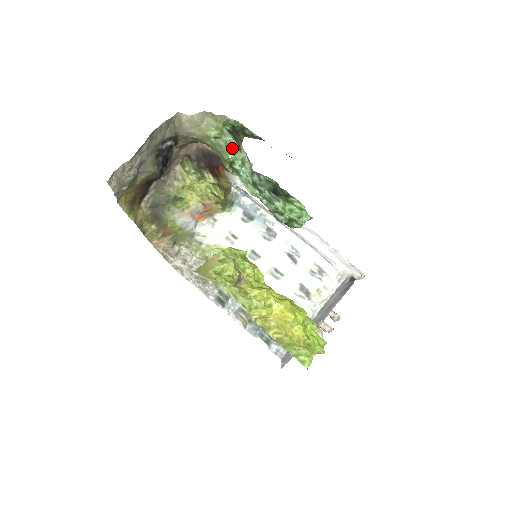
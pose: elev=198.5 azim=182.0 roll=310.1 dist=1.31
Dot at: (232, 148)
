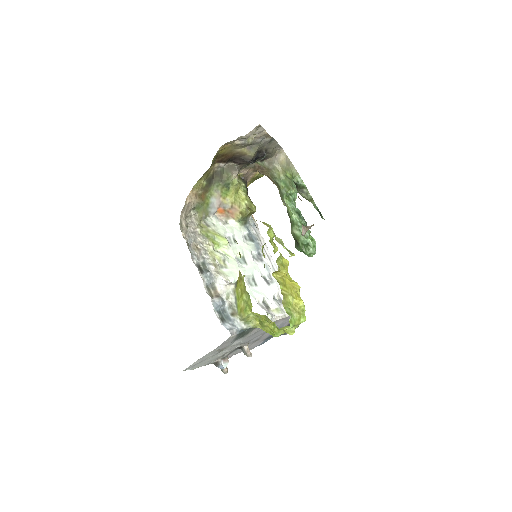
Dot at: (295, 188)
